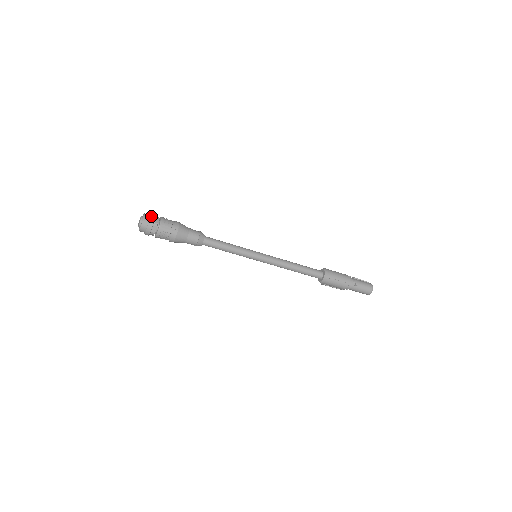
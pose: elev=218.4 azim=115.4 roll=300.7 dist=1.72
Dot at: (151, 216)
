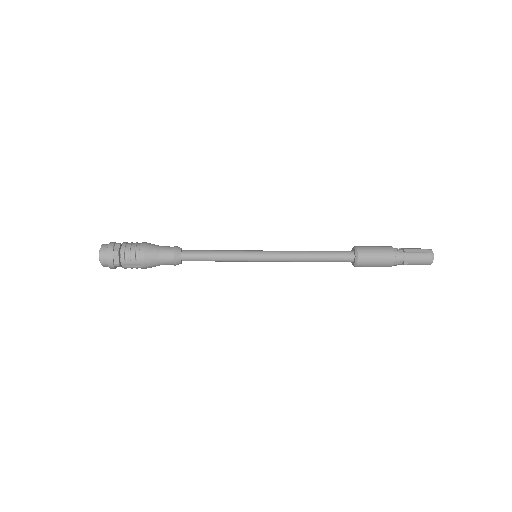
Dot at: (108, 258)
